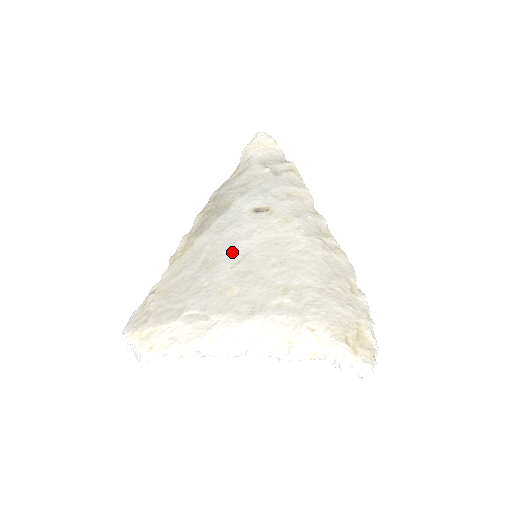
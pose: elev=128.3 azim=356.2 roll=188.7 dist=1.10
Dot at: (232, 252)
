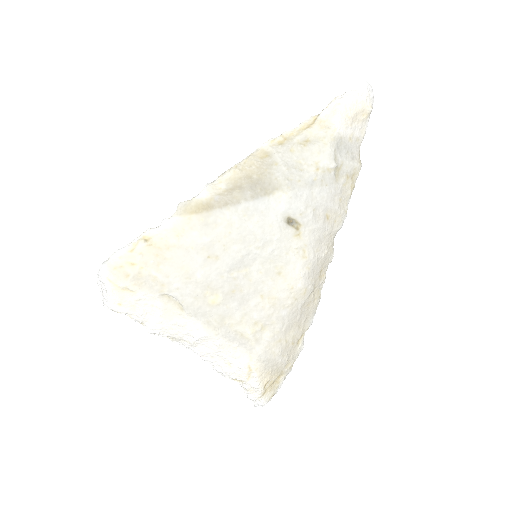
Dot at: (239, 258)
